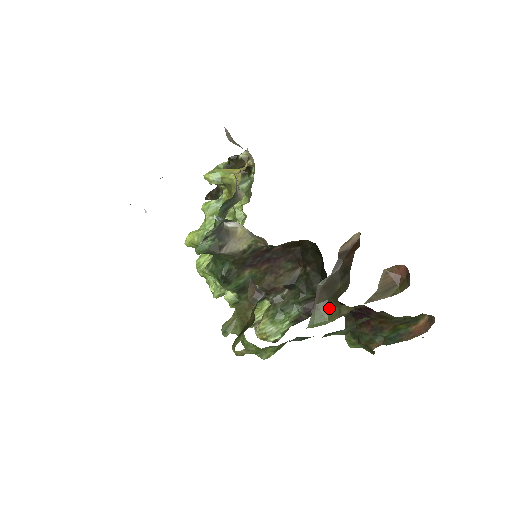
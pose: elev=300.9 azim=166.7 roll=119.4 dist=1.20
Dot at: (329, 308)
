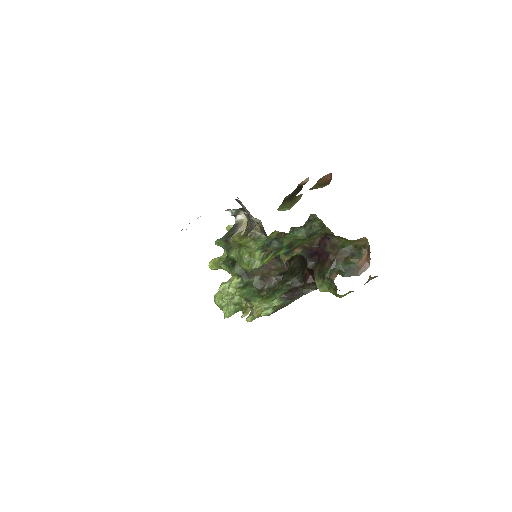
Dot at: (290, 203)
